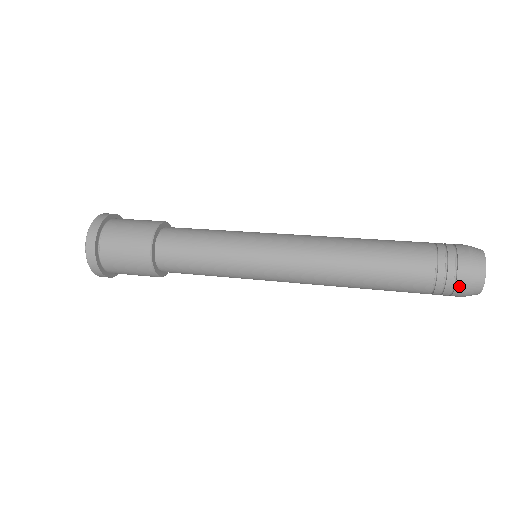
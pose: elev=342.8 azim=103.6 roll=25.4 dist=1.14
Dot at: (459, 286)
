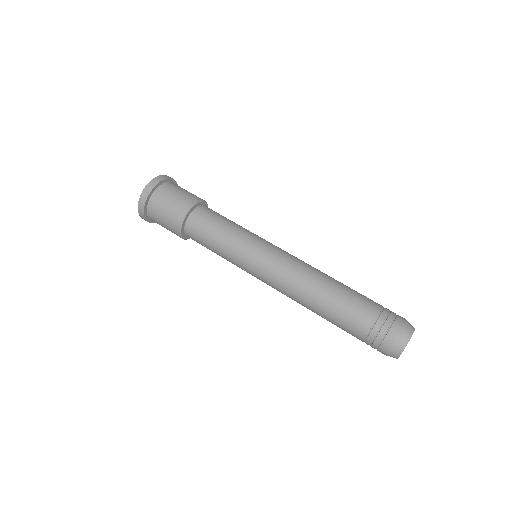
Dot at: (379, 351)
